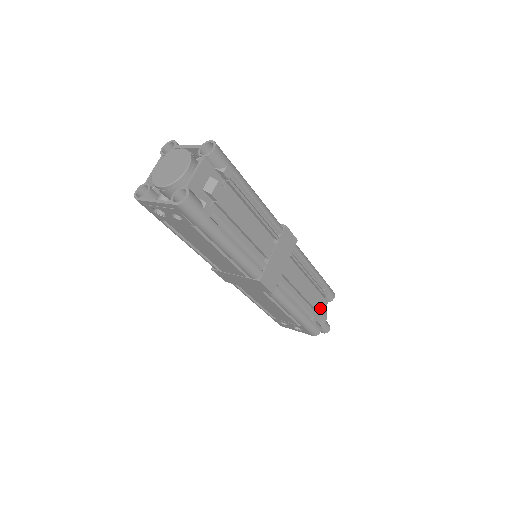
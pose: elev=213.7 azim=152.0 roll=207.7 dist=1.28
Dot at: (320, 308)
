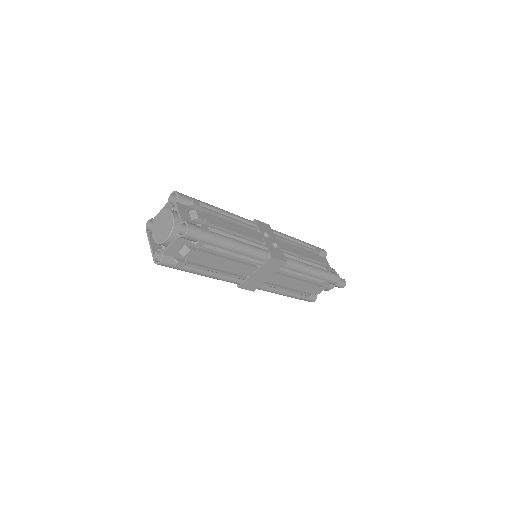
Dot at: (315, 291)
